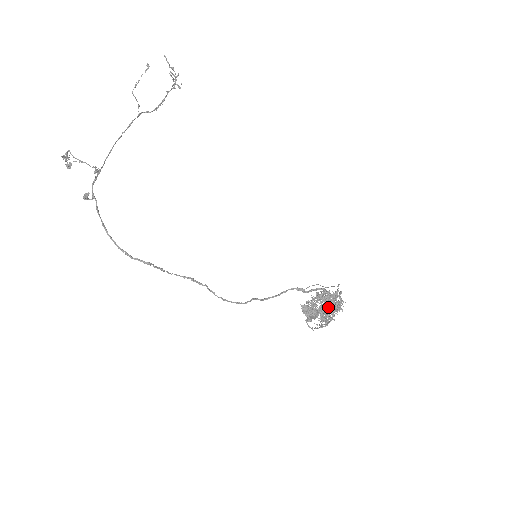
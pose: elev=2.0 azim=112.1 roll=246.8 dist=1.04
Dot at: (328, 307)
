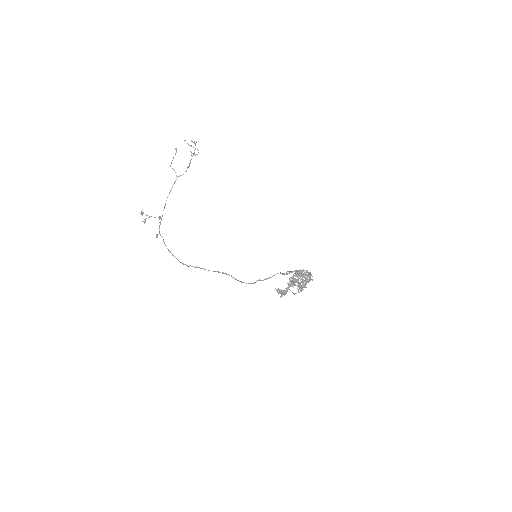
Dot at: (302, 280)
